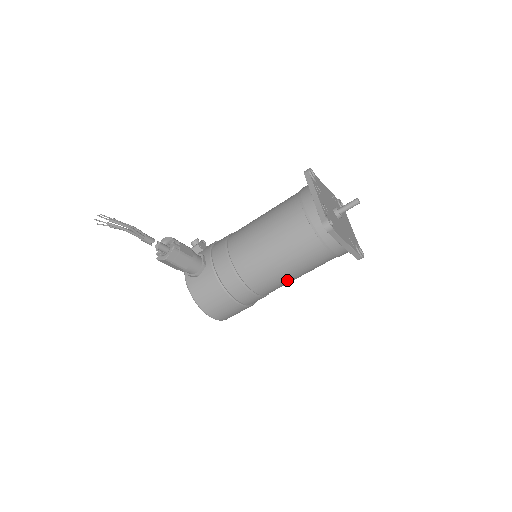
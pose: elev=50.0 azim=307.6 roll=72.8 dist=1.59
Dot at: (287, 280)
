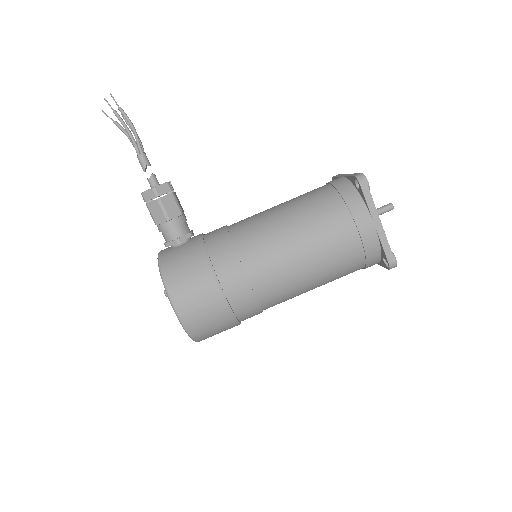
Dot at: (293, 269)
